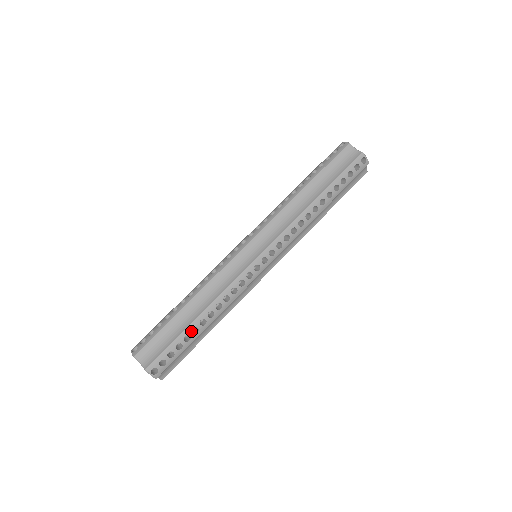
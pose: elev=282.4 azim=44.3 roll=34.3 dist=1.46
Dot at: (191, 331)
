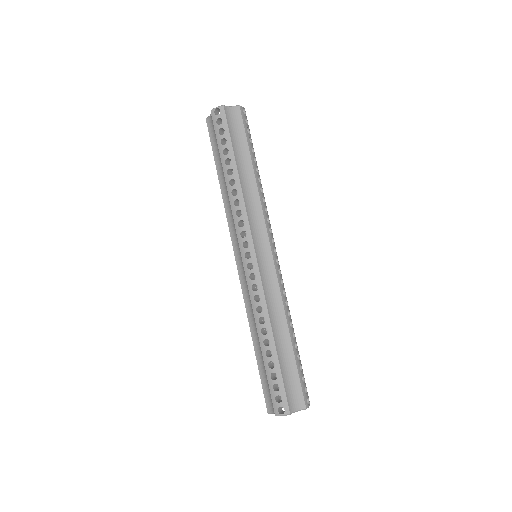
Dot at: (267, 357)
